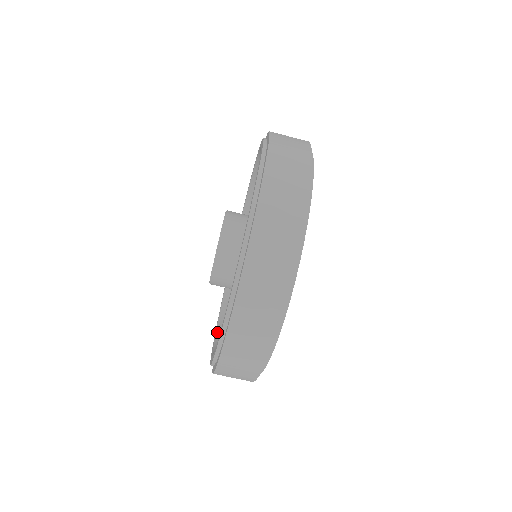
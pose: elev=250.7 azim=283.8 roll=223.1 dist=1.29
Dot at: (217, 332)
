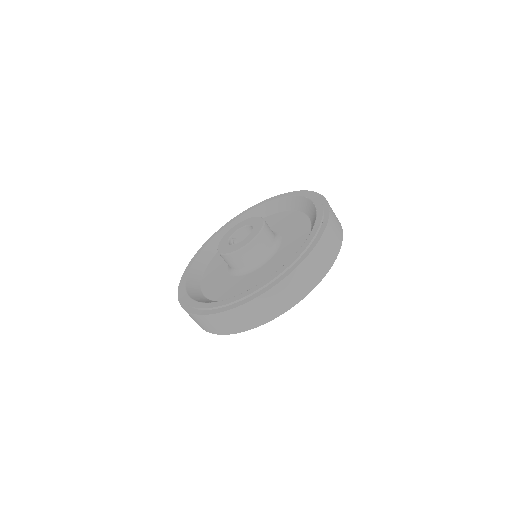
Dot at: (187, 286)
